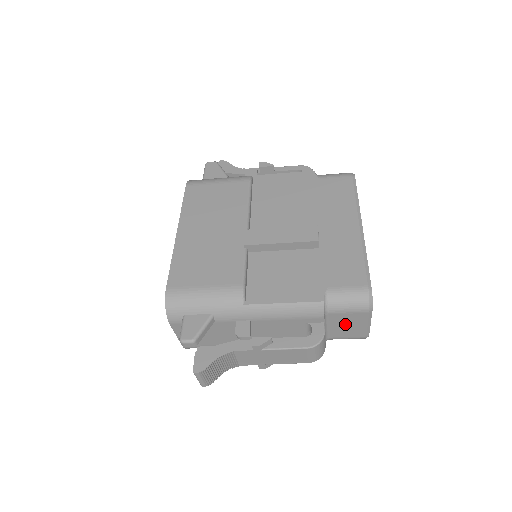
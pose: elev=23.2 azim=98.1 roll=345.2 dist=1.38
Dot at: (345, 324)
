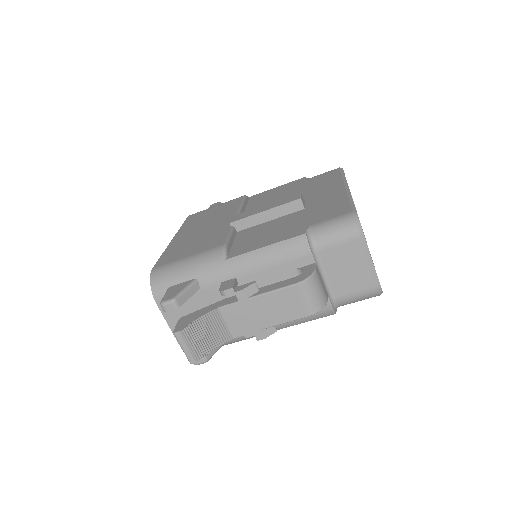
Dot at: (343, 267)
